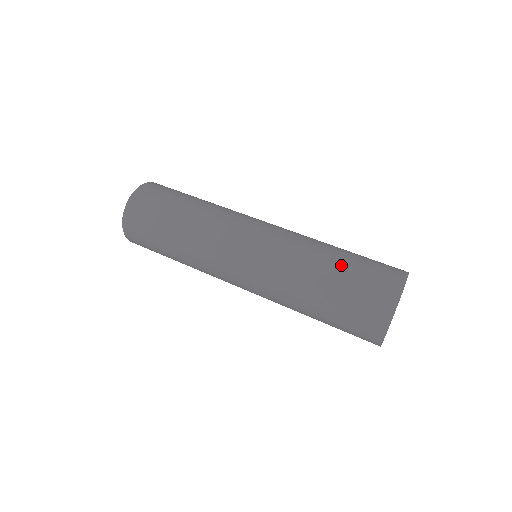
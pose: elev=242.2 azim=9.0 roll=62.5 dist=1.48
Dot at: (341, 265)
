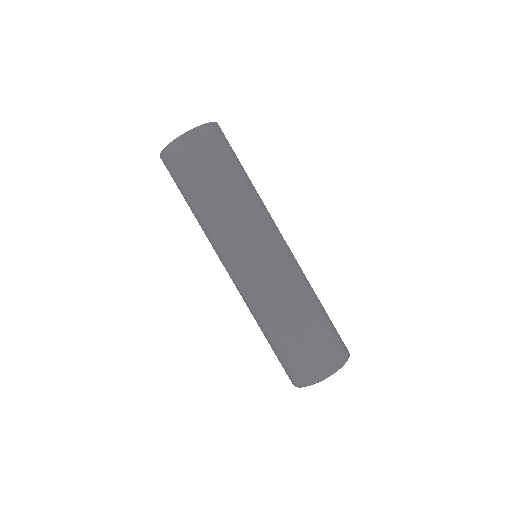
Dot at: (310, 326)
